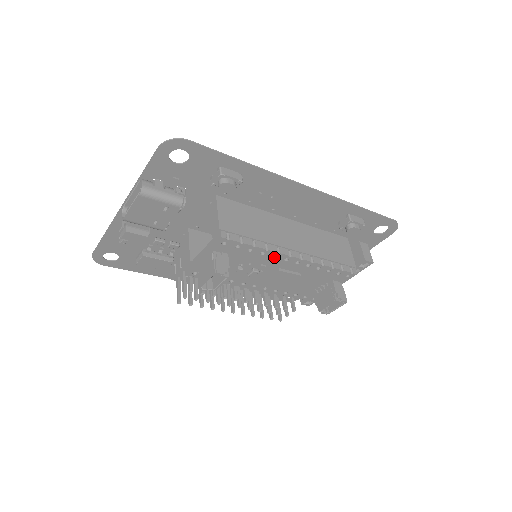
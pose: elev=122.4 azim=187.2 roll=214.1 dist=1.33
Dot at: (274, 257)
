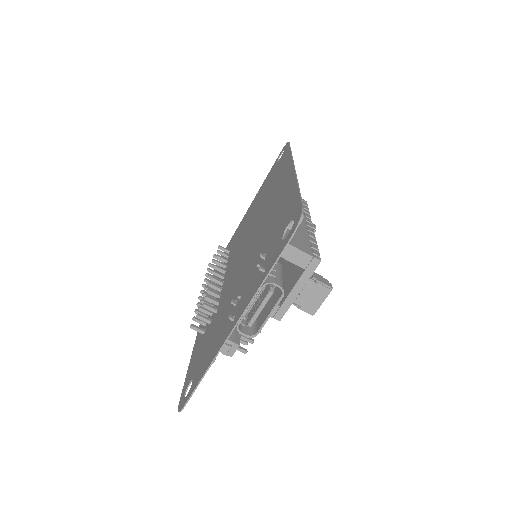
Dot at: occluded
